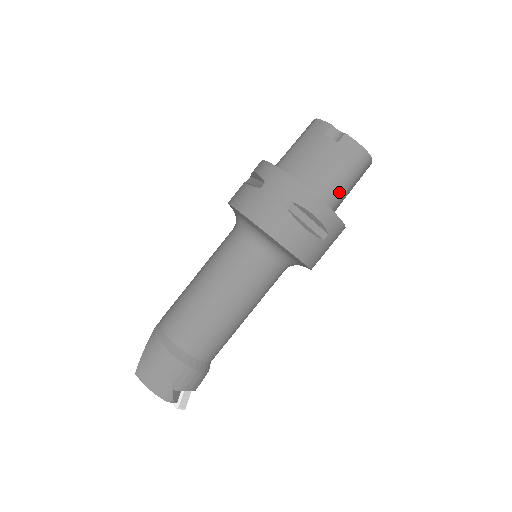
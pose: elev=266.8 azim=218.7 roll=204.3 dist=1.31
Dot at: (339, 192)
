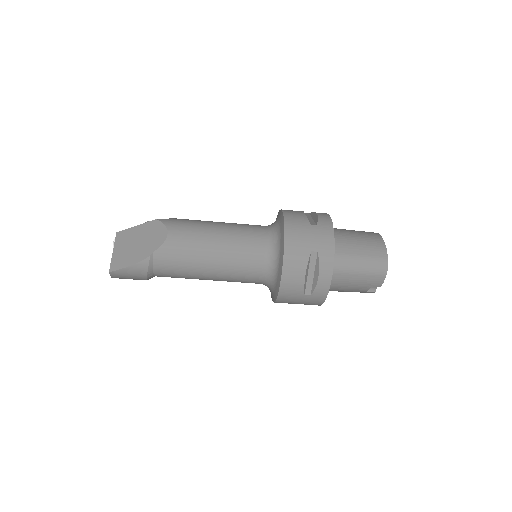
Dot at: occluded
